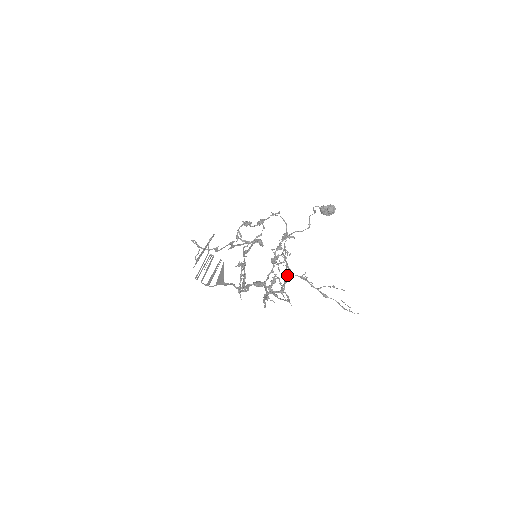
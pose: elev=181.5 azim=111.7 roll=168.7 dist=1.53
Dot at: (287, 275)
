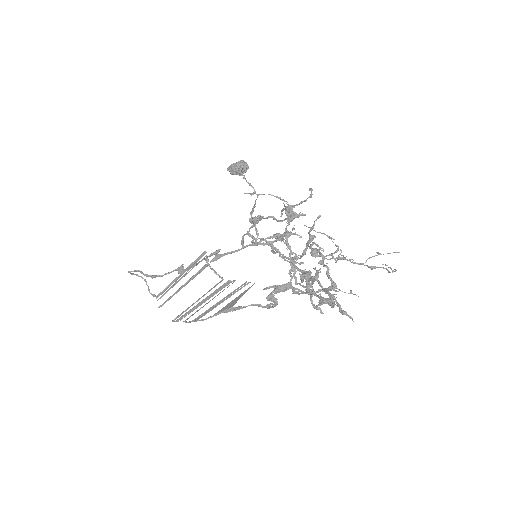
Dot at: (322, 263)
